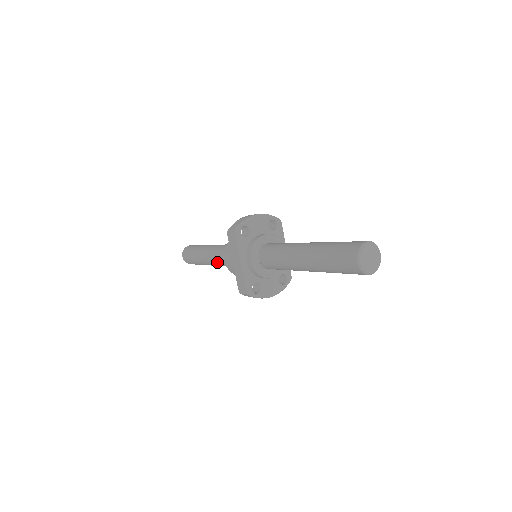
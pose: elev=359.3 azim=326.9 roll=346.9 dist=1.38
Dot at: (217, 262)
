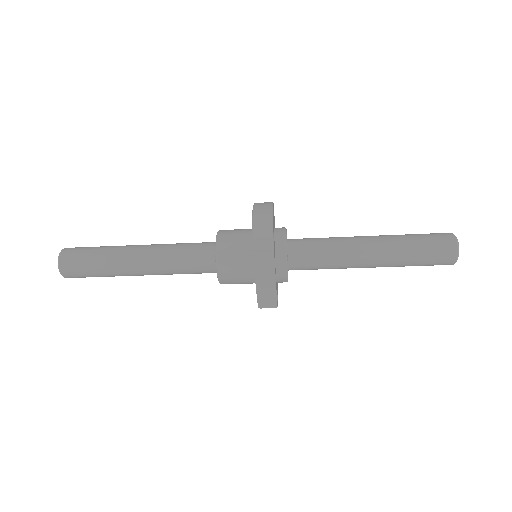
Dot at: (174, 273)
